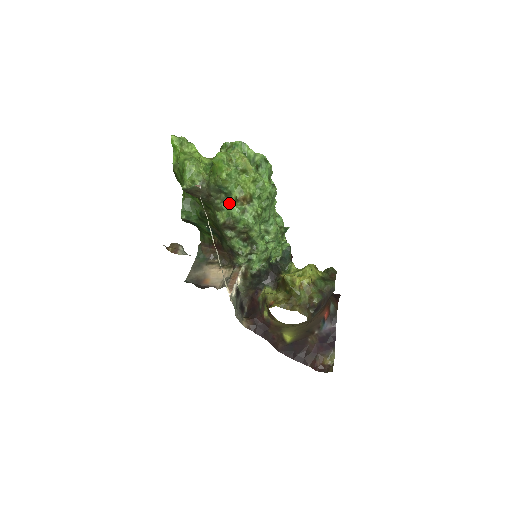
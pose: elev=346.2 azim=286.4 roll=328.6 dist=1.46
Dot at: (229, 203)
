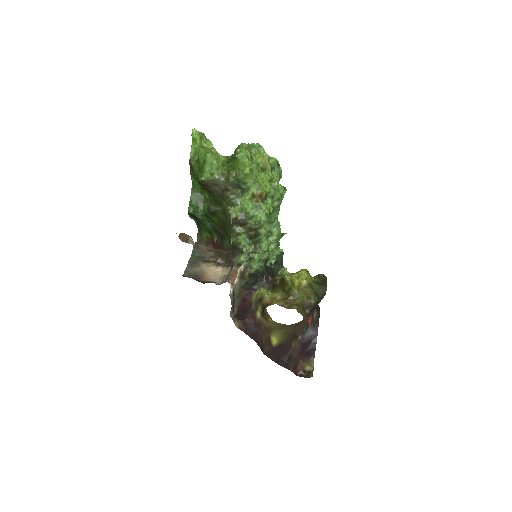
Dot at: (244, 199)
